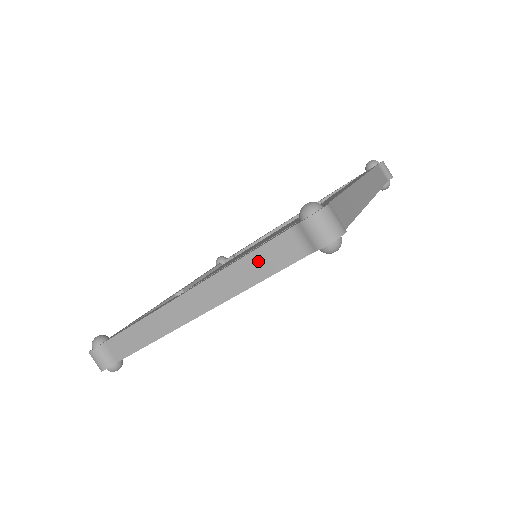
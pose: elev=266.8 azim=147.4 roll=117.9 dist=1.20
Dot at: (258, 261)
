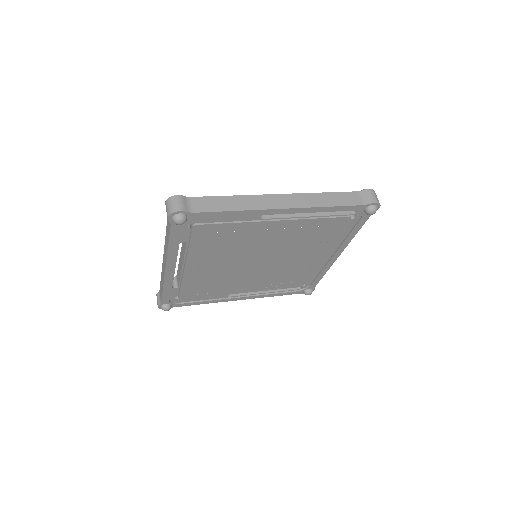
Dot at: (336, 197)
